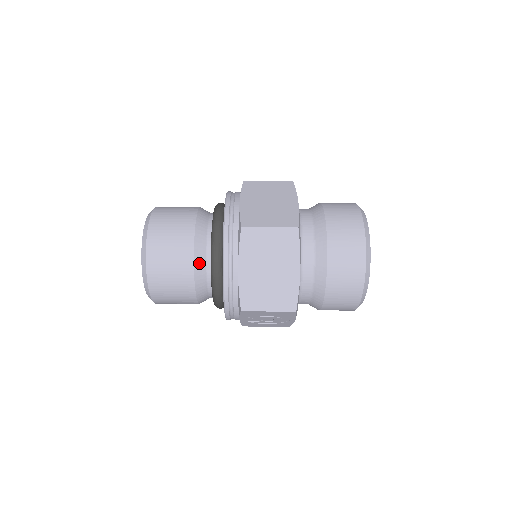
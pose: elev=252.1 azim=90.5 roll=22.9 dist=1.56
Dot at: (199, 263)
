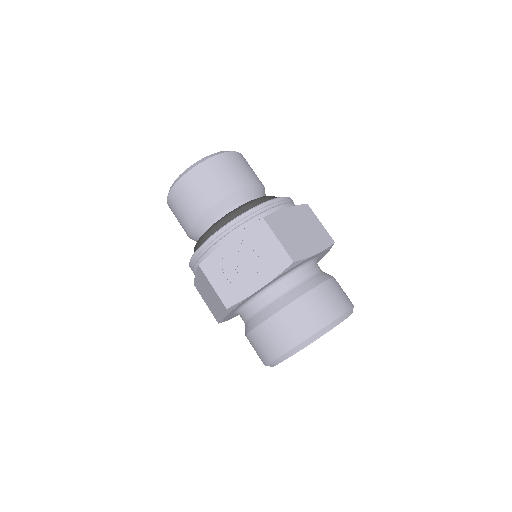
Dot at: (255, 190)
